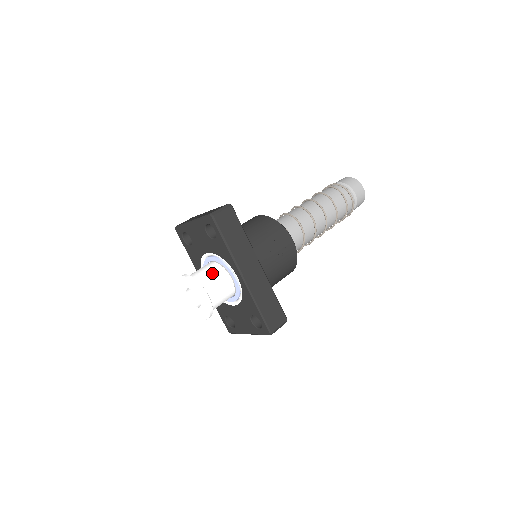
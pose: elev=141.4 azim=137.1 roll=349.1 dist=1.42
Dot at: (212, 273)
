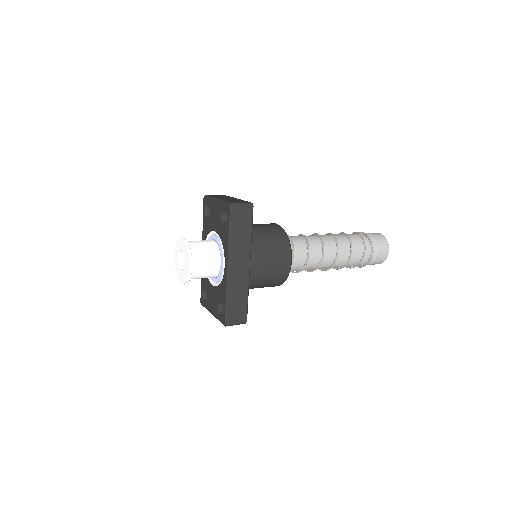
Dot at: (207, 250)
